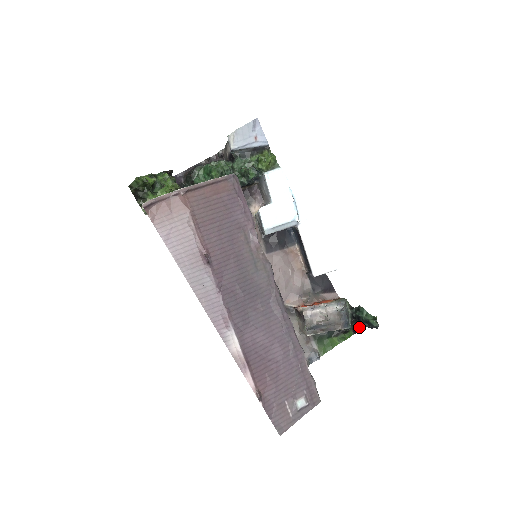
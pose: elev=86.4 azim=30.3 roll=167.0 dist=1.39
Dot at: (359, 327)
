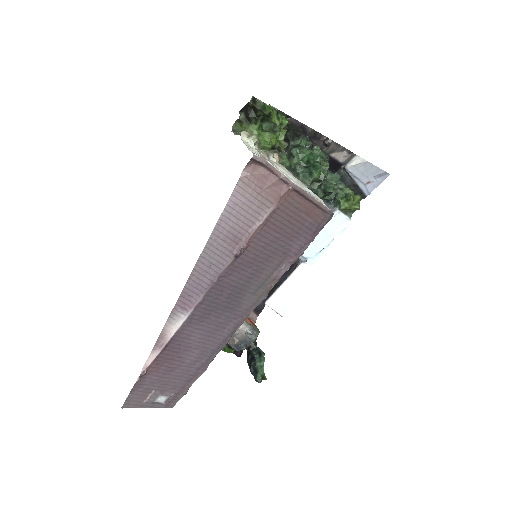
Dot at: (241, 353)
